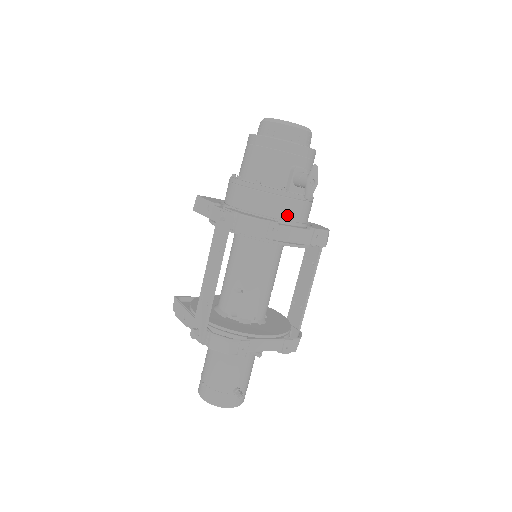
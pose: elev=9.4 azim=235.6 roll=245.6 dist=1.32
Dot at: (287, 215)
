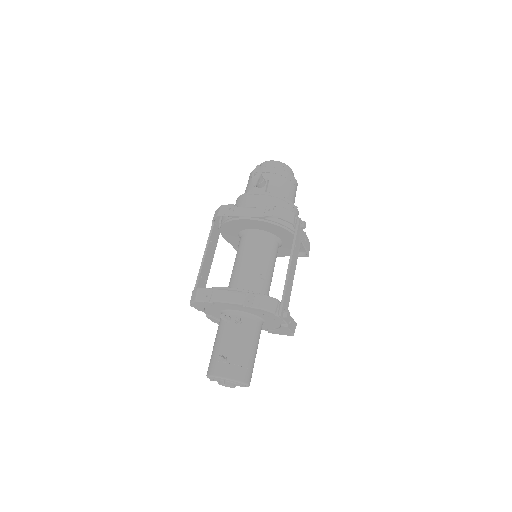
Dot at: (251, 205)
